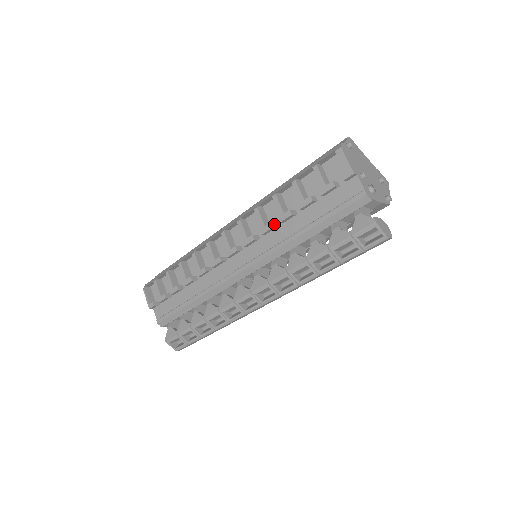
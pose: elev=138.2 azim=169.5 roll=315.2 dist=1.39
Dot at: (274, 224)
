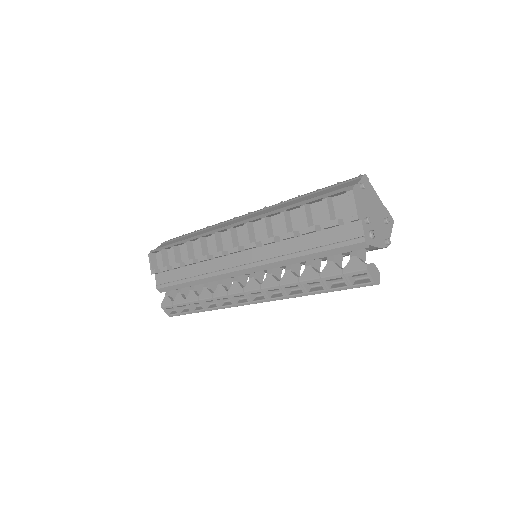
Dot at: (277, 238)
